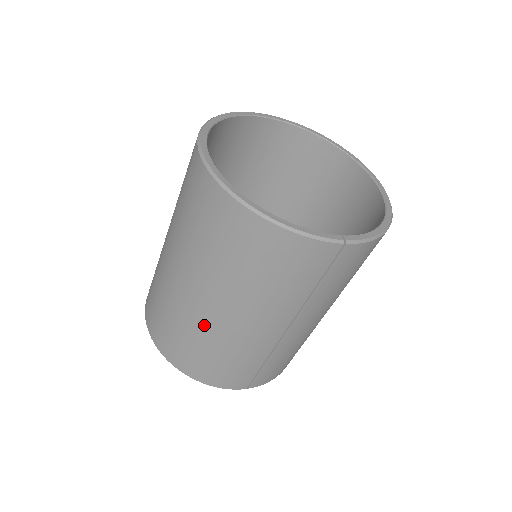
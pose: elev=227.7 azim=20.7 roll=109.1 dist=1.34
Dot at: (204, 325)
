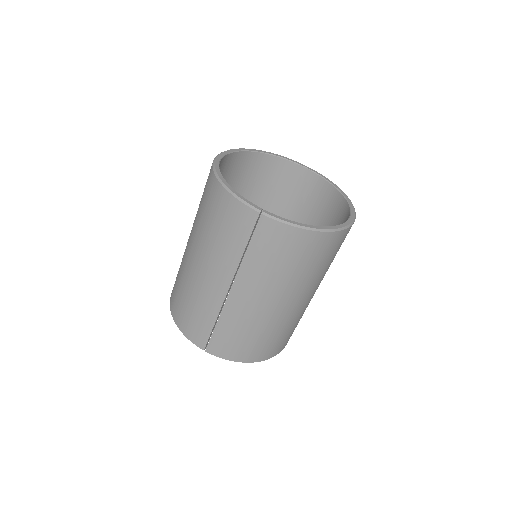
Dot at: (186, 270)
